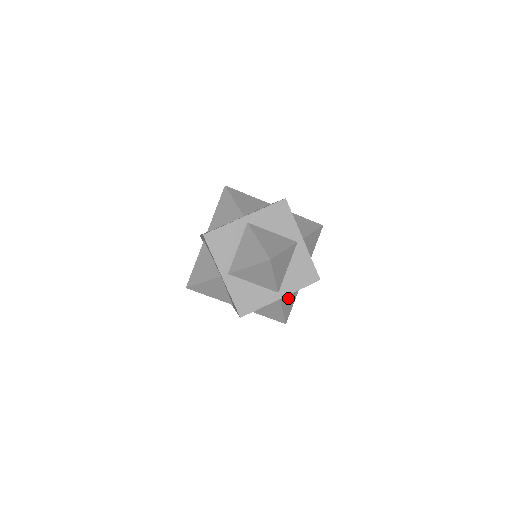
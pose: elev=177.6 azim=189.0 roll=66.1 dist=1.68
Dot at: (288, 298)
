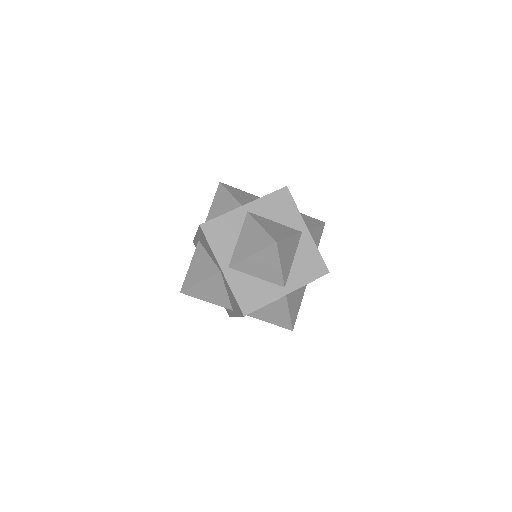
Dot at: (294, 298)
